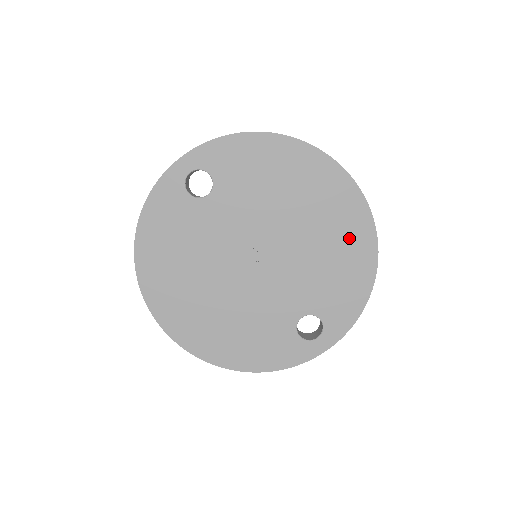
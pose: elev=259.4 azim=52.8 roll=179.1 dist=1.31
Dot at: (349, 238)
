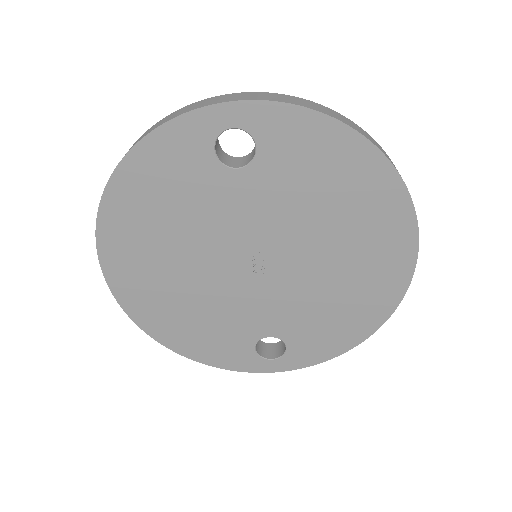
Dot at: (369, 294)
